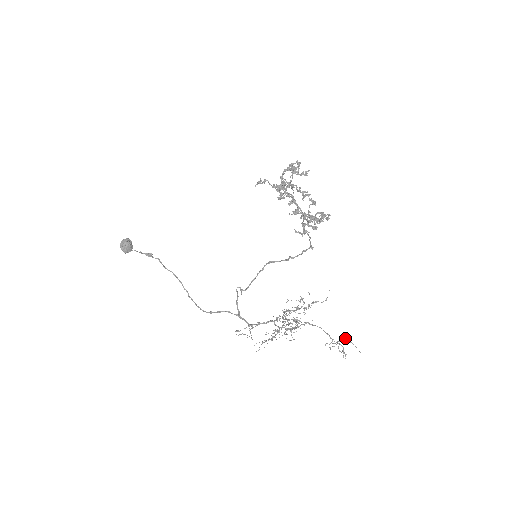
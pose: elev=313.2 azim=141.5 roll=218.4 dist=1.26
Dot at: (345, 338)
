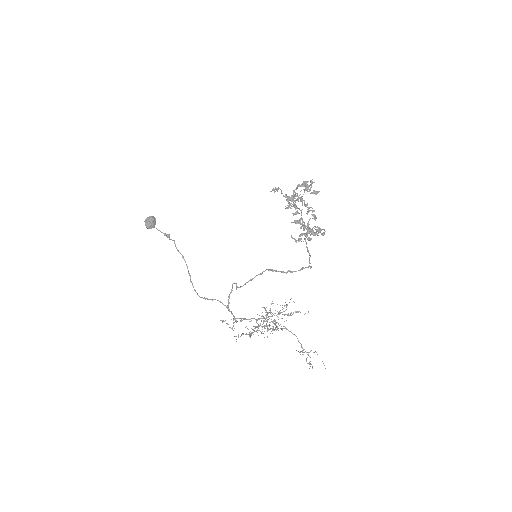
Dot at: (315, 351)
